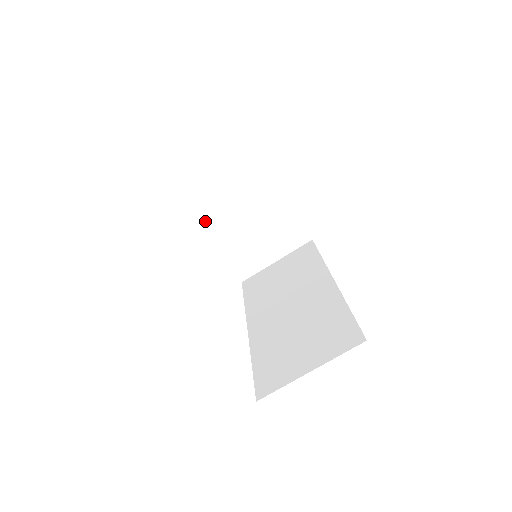
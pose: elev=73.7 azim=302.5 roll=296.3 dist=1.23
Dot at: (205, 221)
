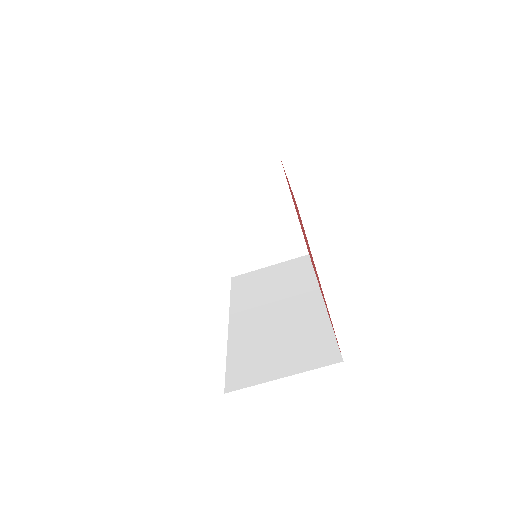
Dot at: (212, 210)
